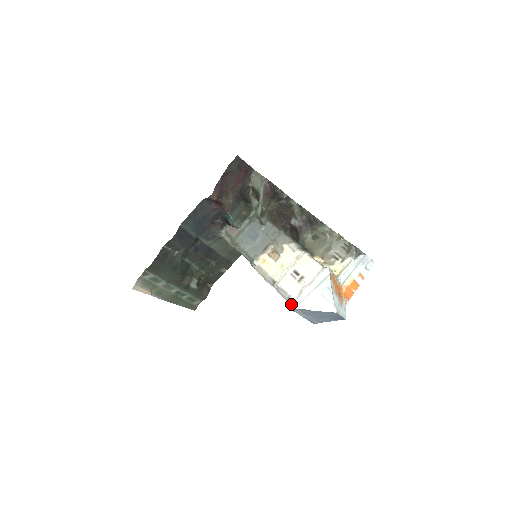
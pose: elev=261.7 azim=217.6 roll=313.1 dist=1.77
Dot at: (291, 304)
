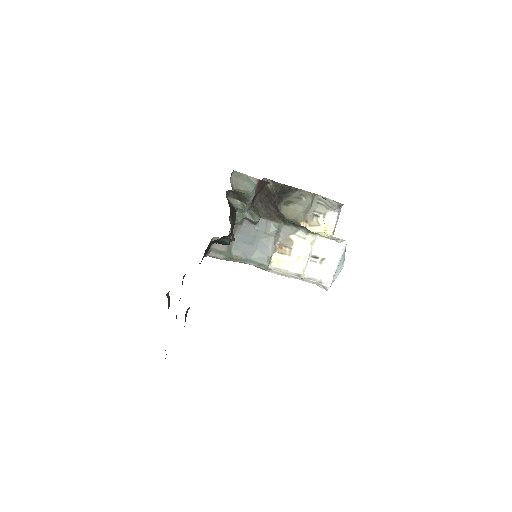
Dot at: (328, 287)
